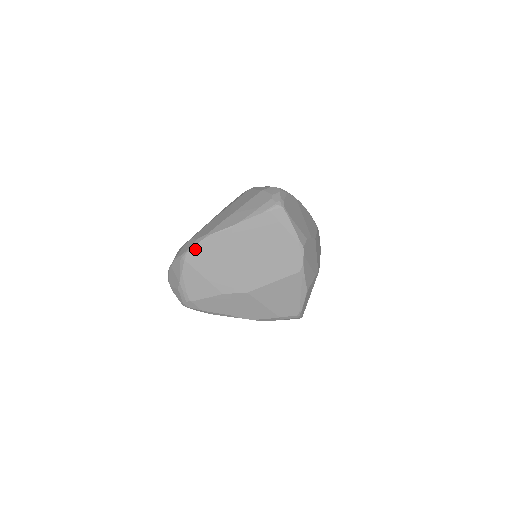
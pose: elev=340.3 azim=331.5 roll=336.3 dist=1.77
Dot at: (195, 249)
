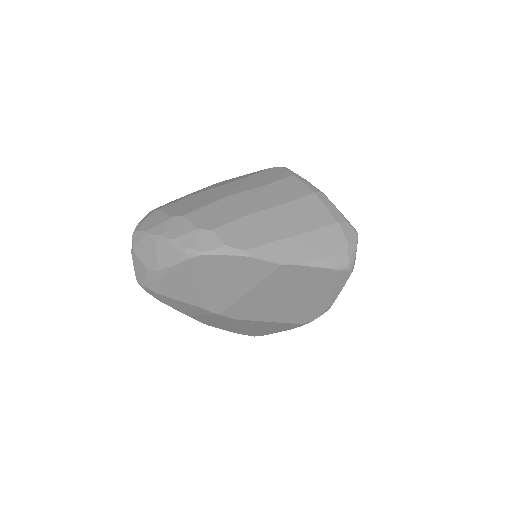
Dot at: (214, 258)
